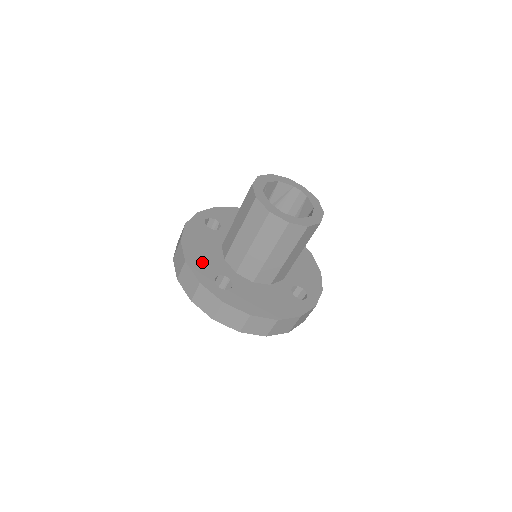
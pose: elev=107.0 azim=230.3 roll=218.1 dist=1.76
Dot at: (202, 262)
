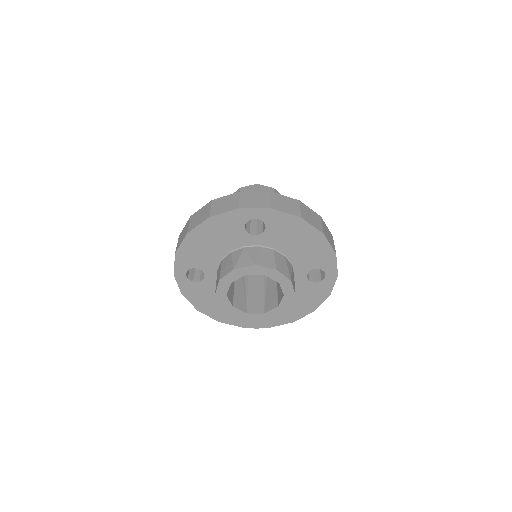
Dot at: occluded
